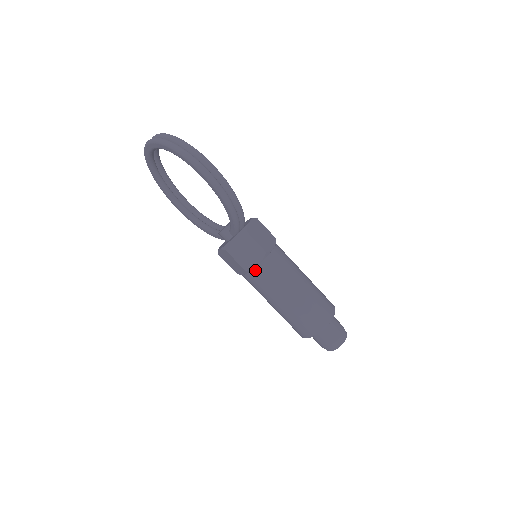
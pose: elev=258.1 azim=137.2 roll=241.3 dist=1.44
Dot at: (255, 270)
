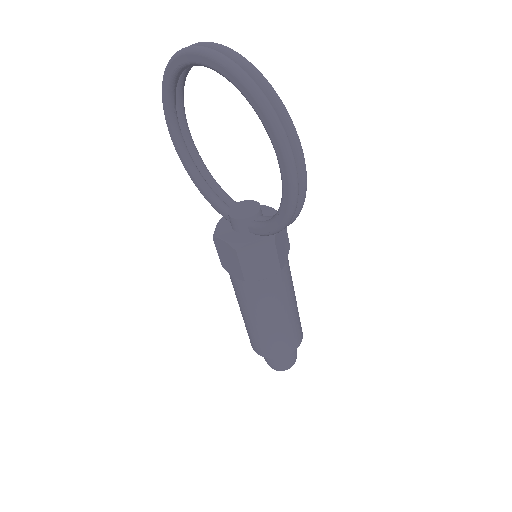
Dot at: (256, 283)
